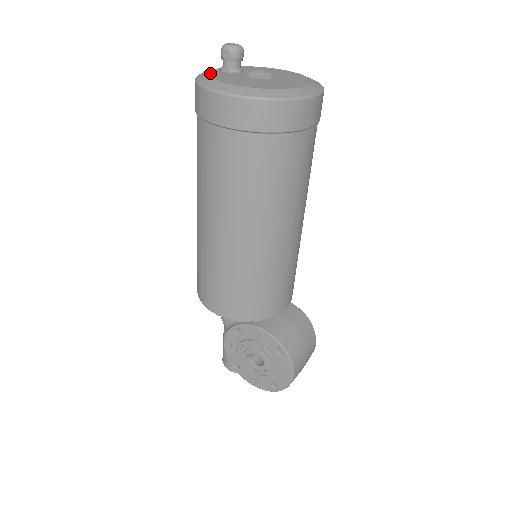
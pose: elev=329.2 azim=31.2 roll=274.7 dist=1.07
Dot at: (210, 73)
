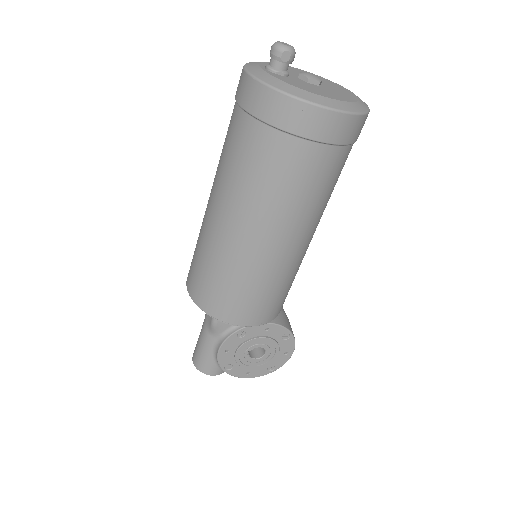
Dot at: (278, 78)
